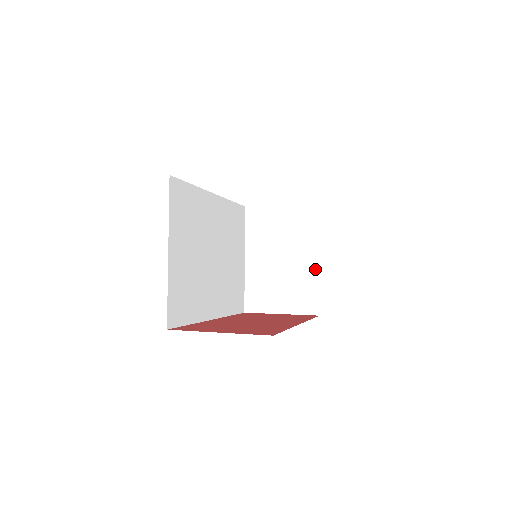
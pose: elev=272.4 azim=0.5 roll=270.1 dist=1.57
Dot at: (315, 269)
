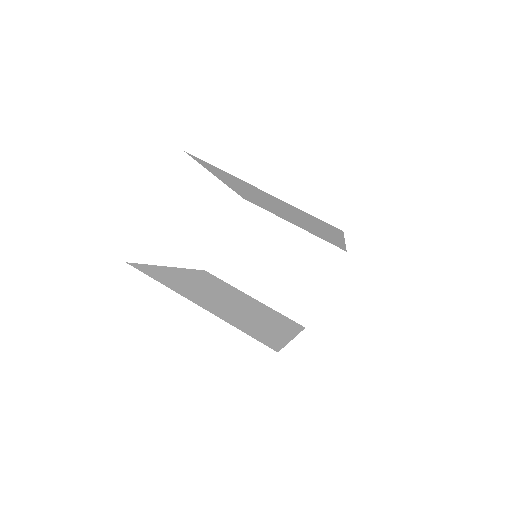
Dot at: (300, 233)
